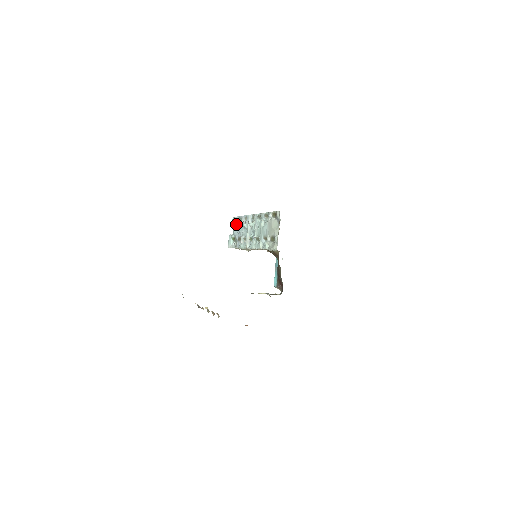
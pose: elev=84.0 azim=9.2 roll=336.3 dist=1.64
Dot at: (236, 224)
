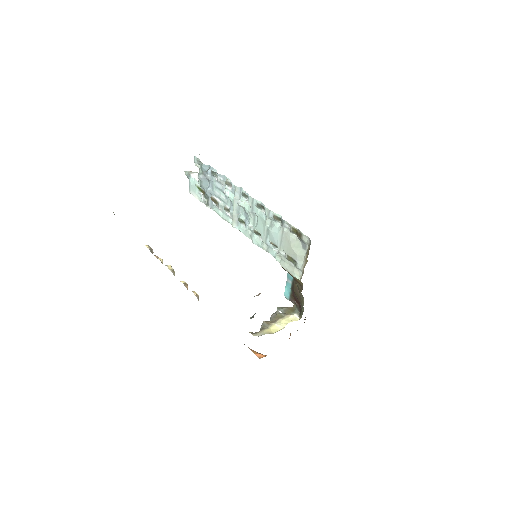
Dot at: (205, 175)
